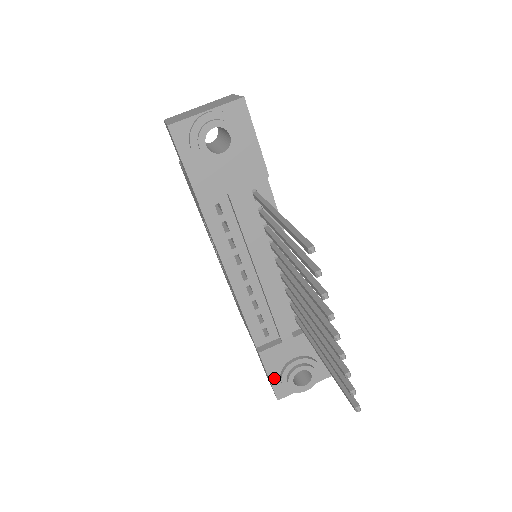
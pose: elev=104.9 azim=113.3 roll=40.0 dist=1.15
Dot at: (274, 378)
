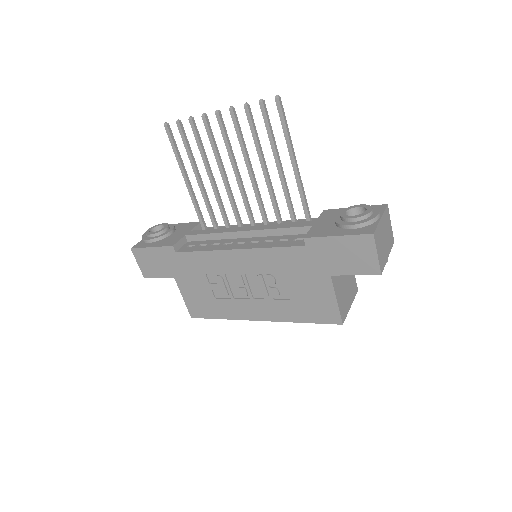
Dot at: (343, 233)
